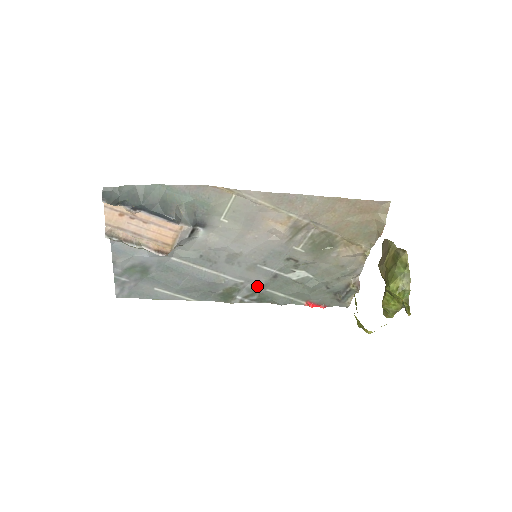
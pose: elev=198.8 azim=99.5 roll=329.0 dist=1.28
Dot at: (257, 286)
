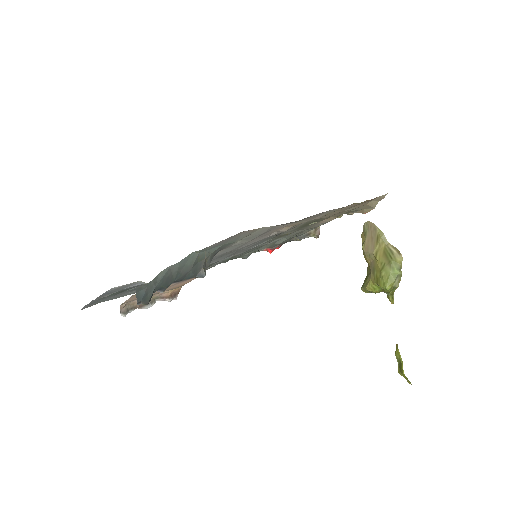
Dot at: (232, 257)
